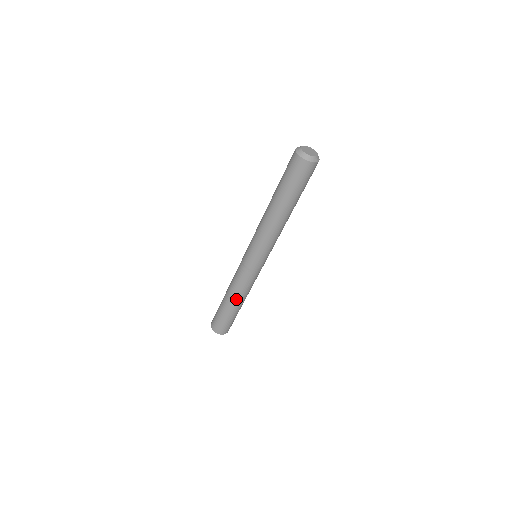
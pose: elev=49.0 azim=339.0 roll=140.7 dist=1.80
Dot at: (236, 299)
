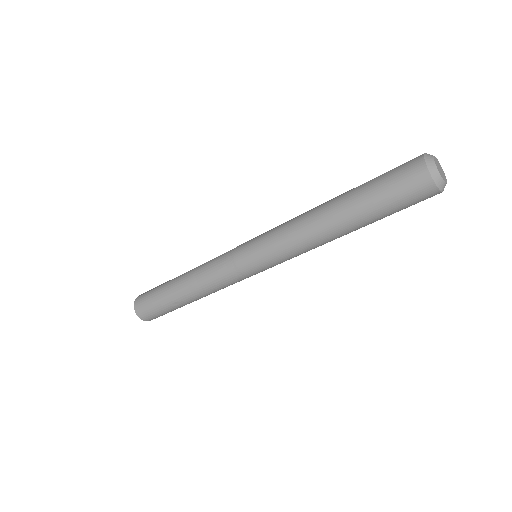
Dot at: occluded
